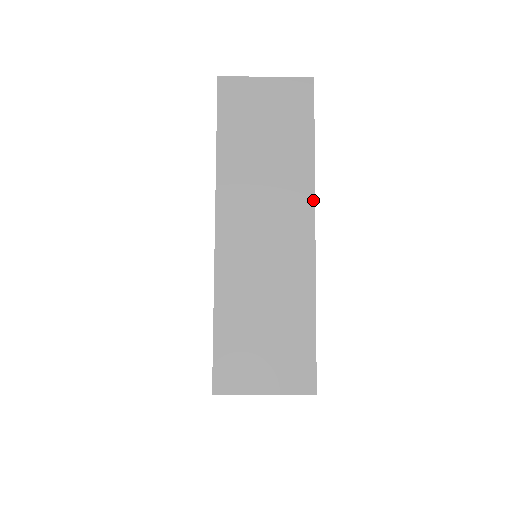
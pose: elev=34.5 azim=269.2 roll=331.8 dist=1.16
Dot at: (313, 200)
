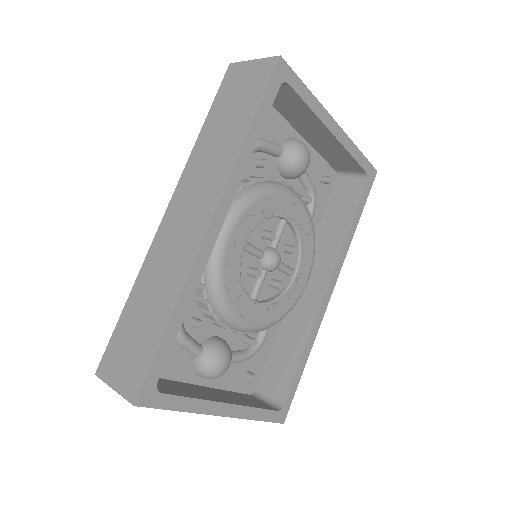
Dot at: (207, 414)
